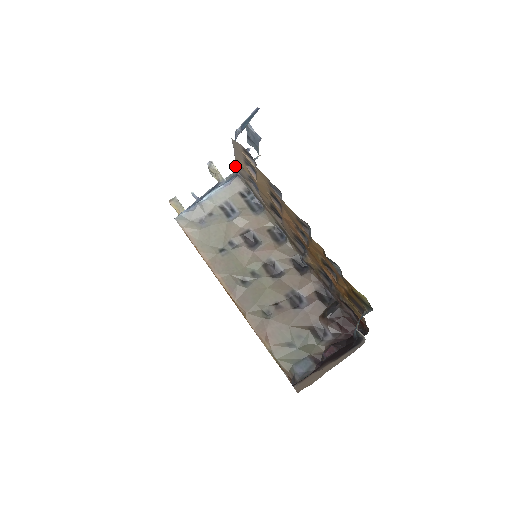
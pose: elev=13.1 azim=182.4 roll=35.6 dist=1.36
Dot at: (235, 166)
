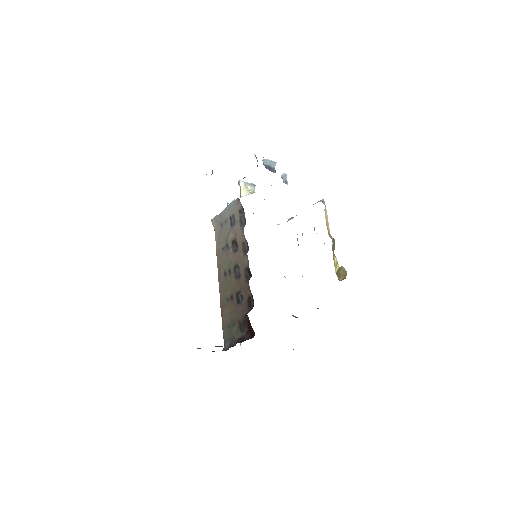
Dot at: (282, 177)
